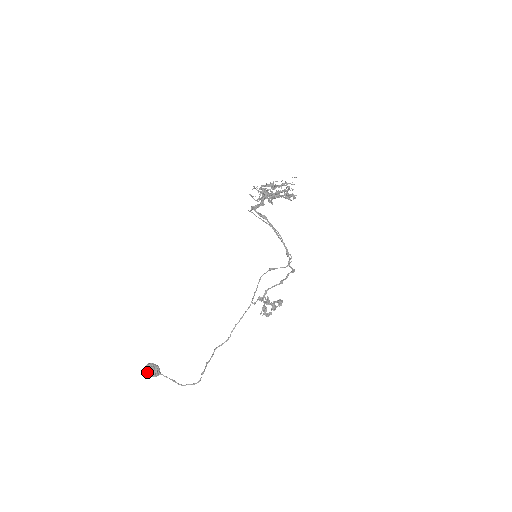
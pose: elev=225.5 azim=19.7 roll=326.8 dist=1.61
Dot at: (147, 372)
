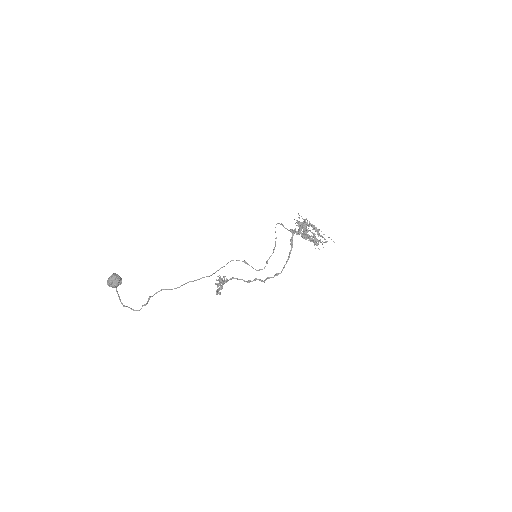
Dot at: (111, 281)
